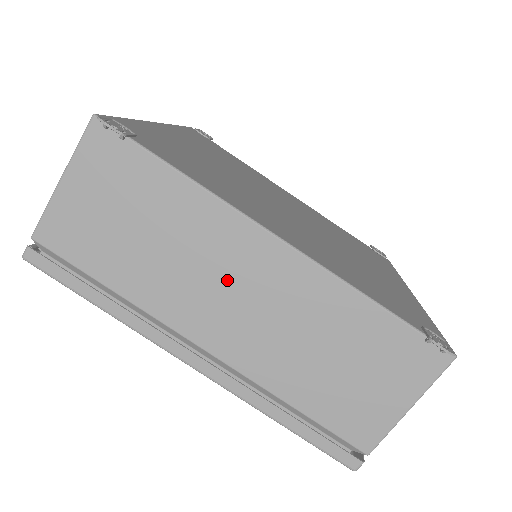
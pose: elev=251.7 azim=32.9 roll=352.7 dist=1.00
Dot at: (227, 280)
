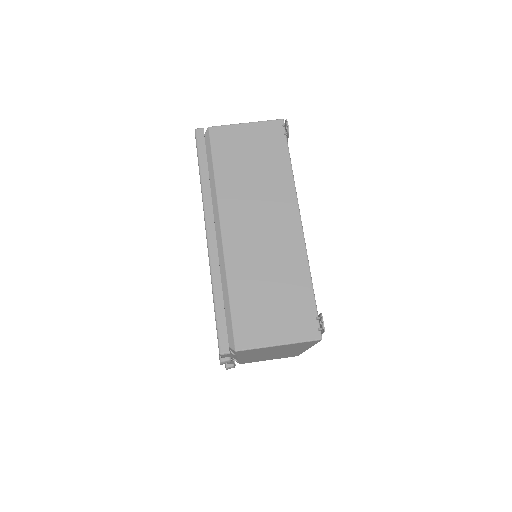
Dot at: (264, 215)
